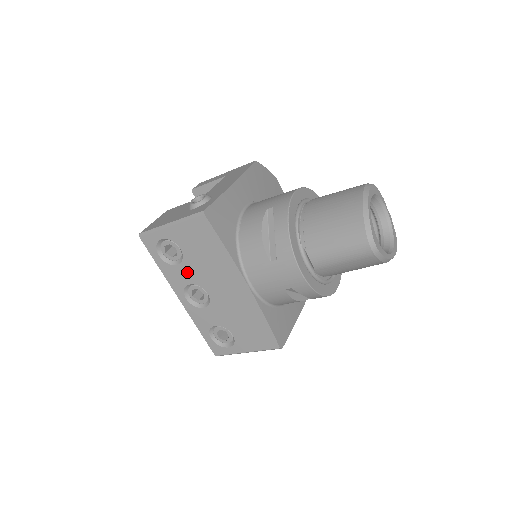
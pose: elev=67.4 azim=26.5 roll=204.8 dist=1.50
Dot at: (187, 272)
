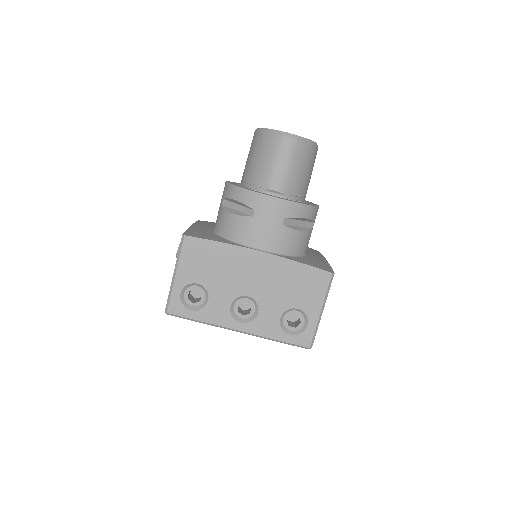
Dot at: (219, 297)
